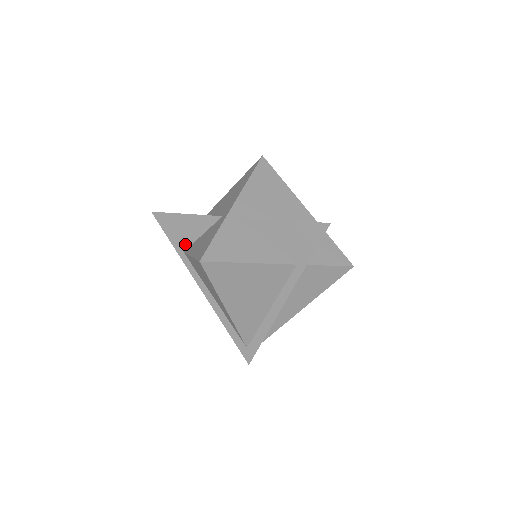
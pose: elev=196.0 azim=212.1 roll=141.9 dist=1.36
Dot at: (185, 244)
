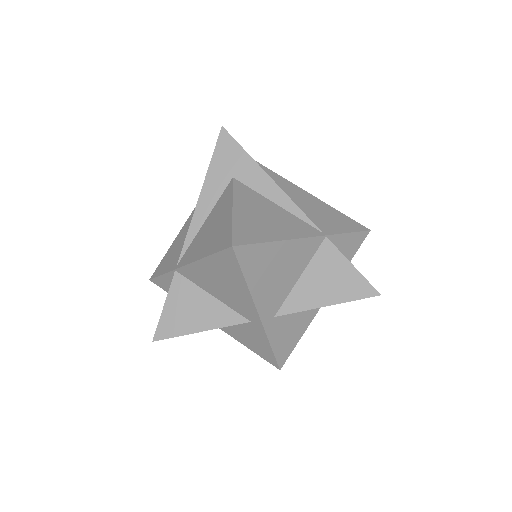
Dot at: occluded
